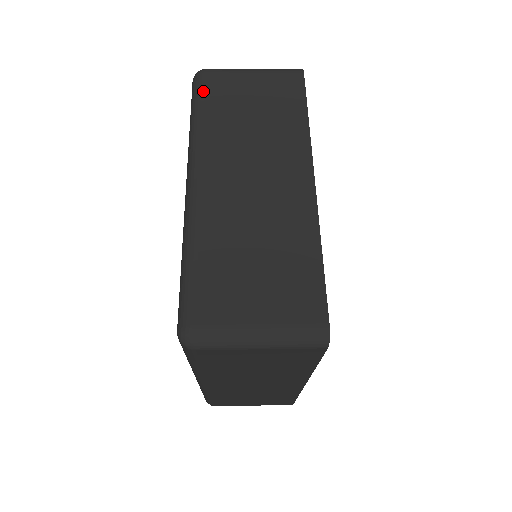
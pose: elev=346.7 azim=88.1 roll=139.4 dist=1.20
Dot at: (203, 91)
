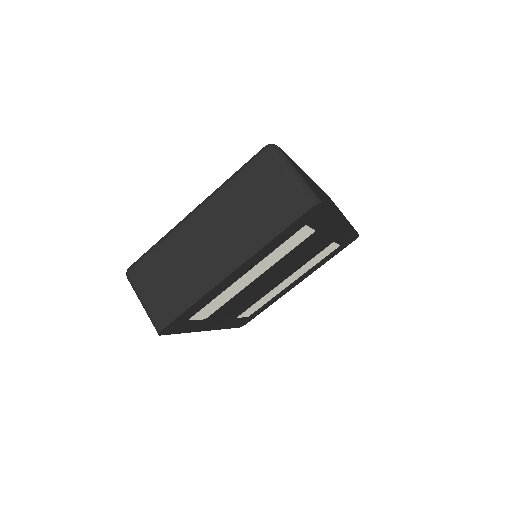
Dot at: (252, 164)
